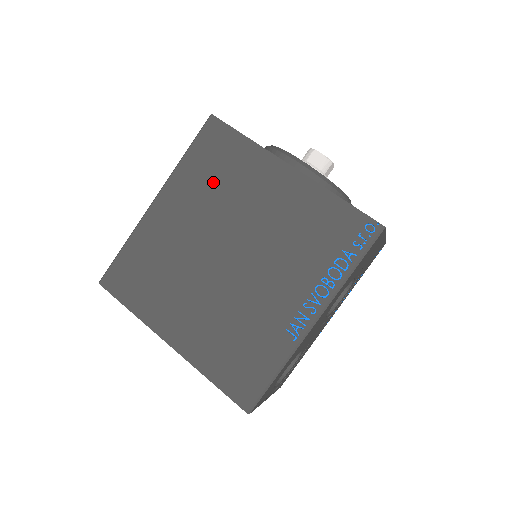
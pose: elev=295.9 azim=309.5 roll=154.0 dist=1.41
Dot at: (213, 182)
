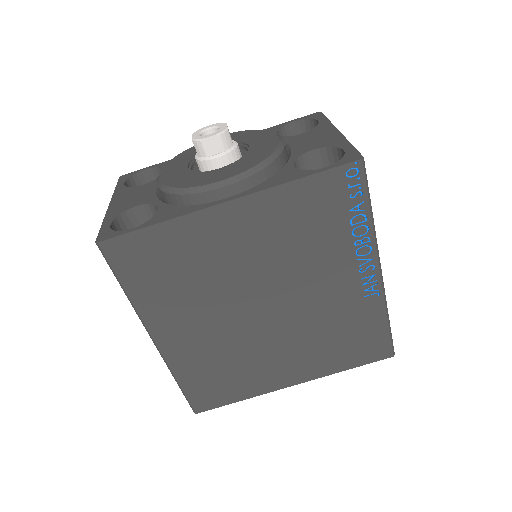
Dot at: (180, 282)
